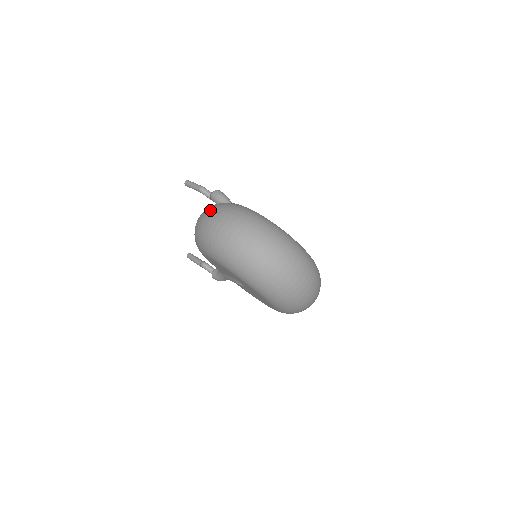
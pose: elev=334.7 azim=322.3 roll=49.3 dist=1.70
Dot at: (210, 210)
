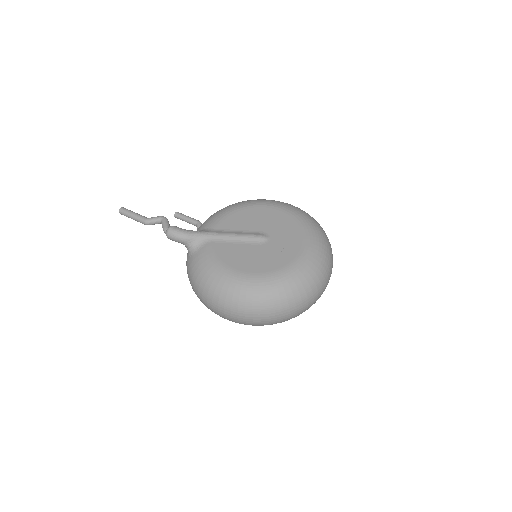
Dot at: (202, 298)
